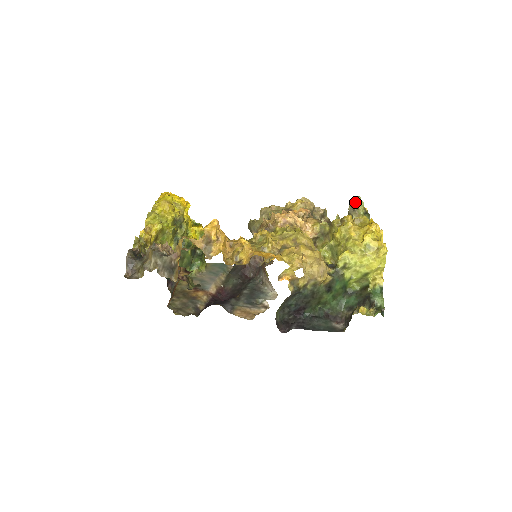
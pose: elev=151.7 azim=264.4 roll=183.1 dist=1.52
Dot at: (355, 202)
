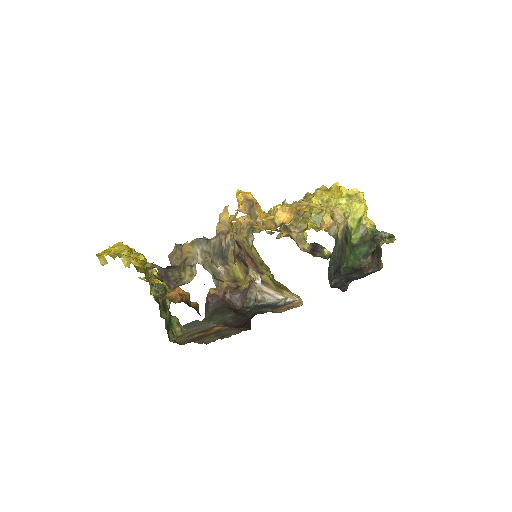
Dot at: occluded
